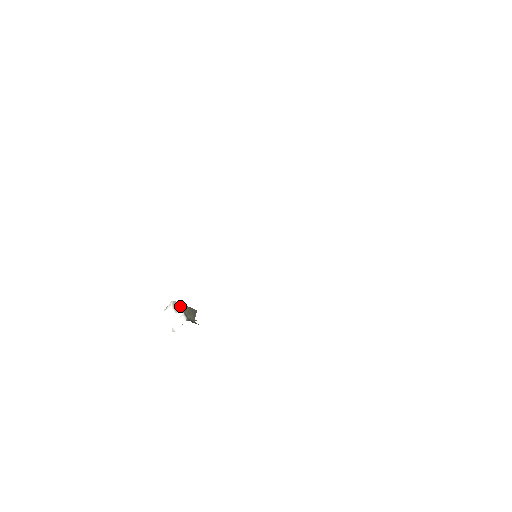
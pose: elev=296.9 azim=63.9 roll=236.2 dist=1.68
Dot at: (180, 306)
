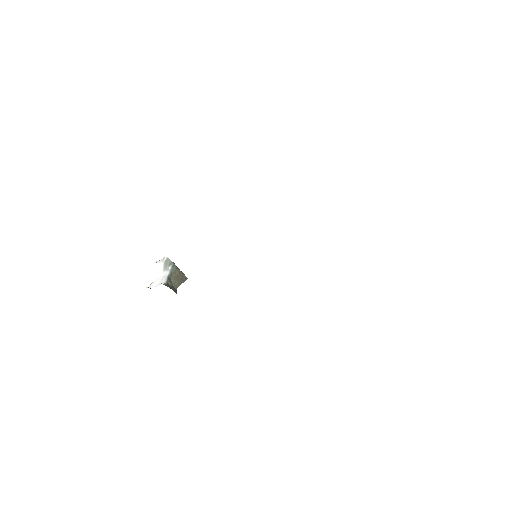
Dot at: (171, 266)
